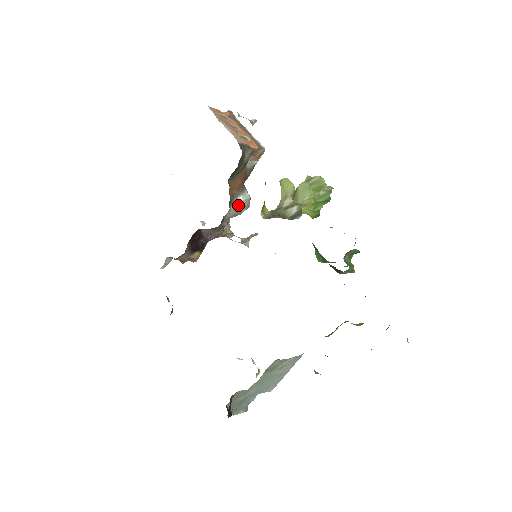
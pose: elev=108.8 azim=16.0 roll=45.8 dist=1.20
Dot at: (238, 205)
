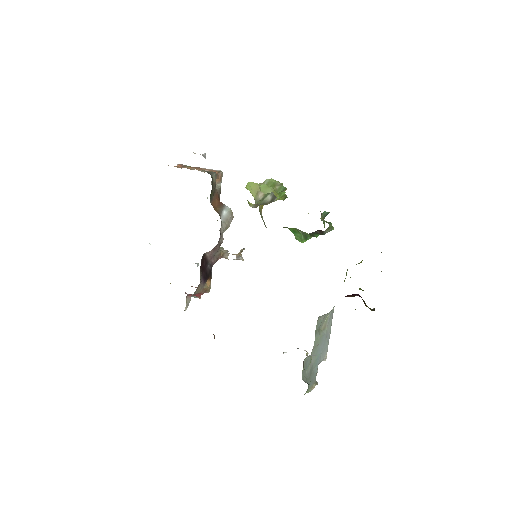
Dot at: (225, 218)
